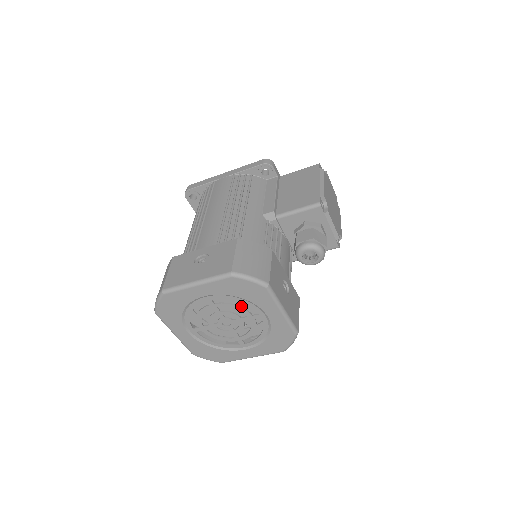
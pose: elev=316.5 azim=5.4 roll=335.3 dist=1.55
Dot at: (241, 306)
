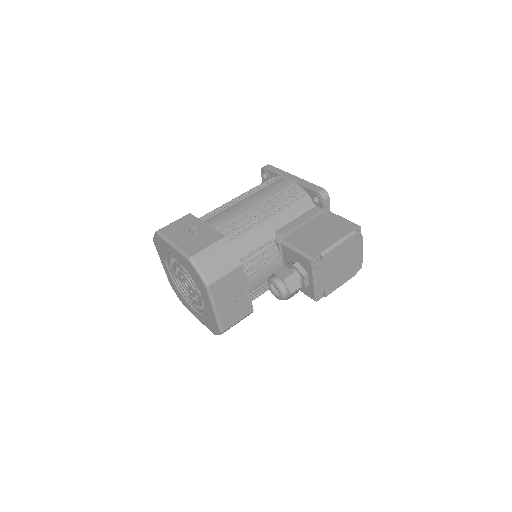
Dot at: occluded
